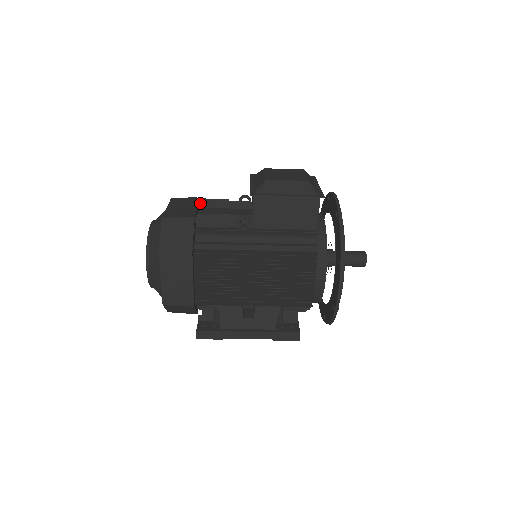
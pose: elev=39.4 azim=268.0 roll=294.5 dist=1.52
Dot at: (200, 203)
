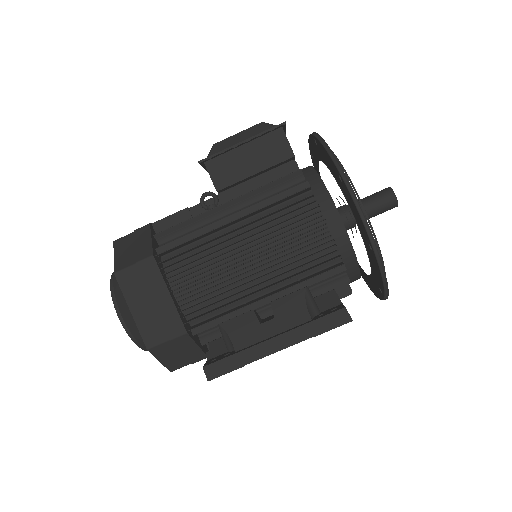
Dot at: occluded
